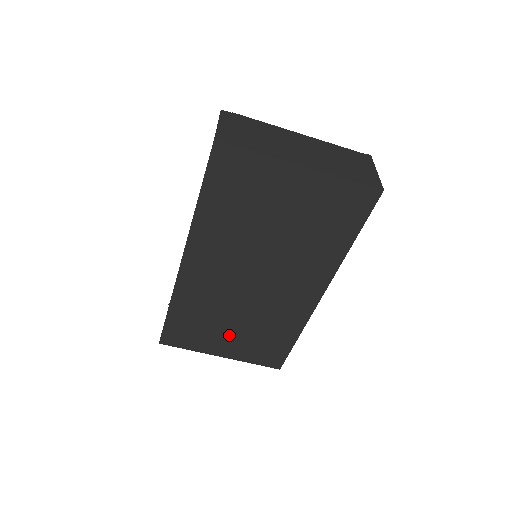
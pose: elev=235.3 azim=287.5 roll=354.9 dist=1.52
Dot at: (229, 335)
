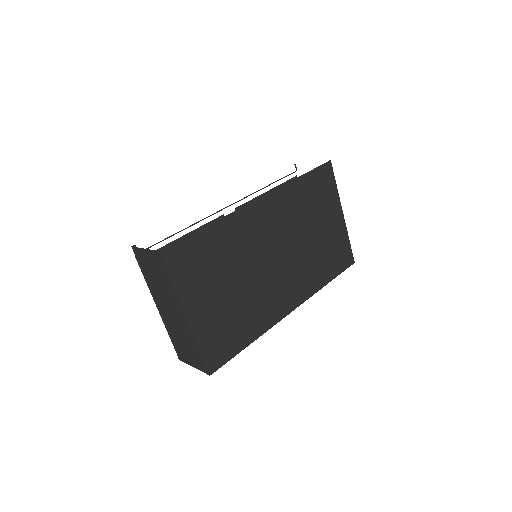
Dot at: (216, 296)
